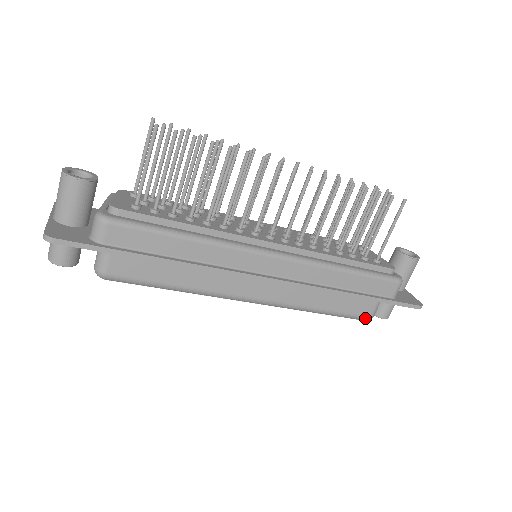
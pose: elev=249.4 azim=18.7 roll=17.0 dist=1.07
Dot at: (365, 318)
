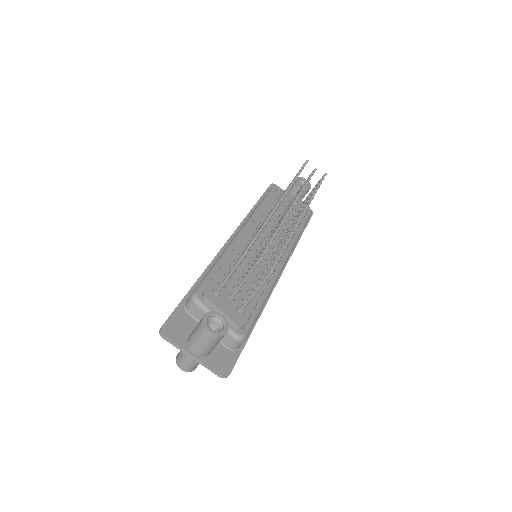
Dot at: occluded
